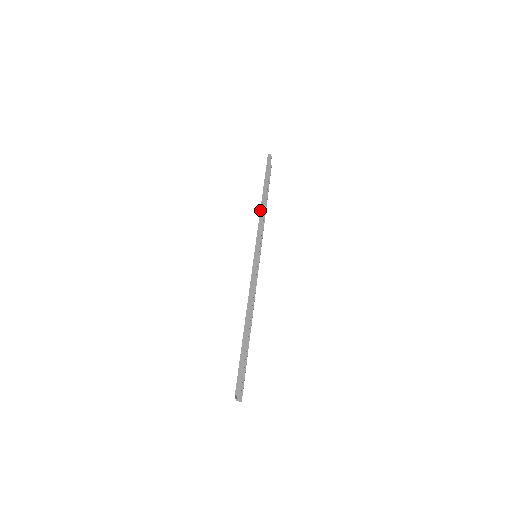
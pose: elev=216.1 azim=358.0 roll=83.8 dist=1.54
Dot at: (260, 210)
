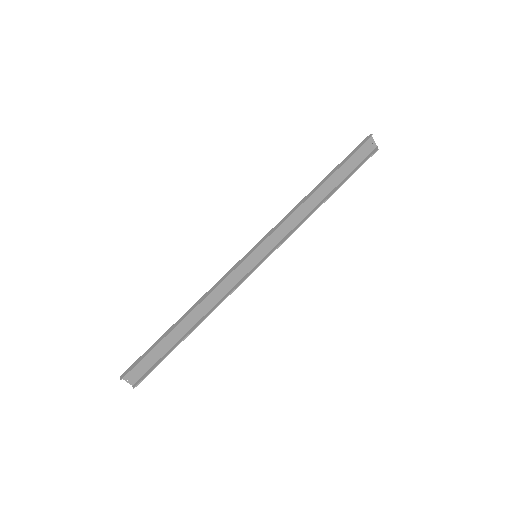
Dot at: (297, 204)
